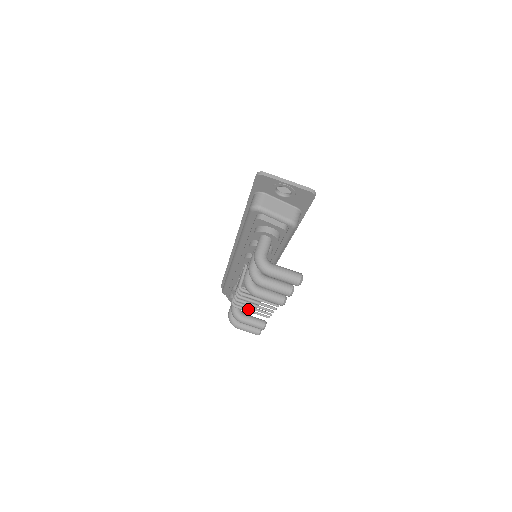
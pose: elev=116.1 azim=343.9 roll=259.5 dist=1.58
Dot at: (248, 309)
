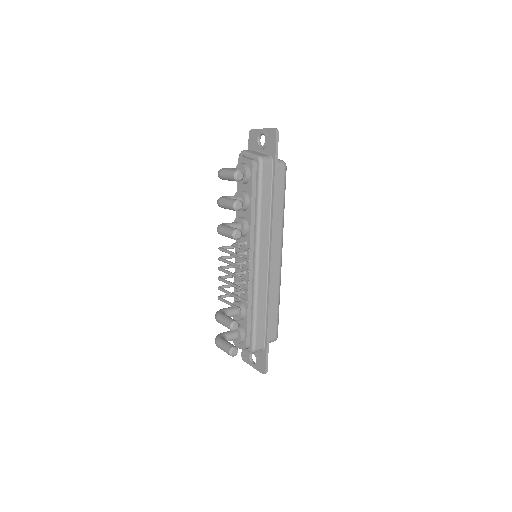
Dot at: occluded
